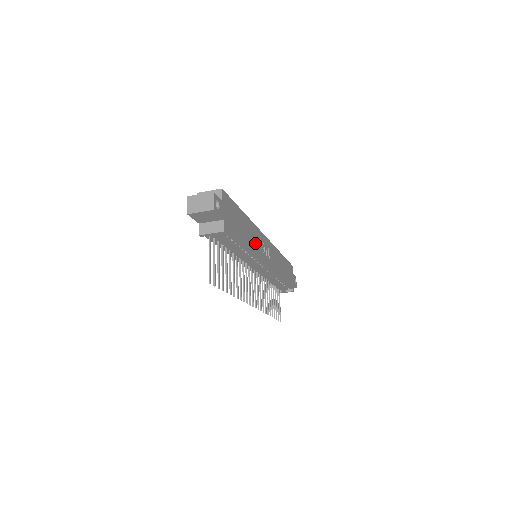
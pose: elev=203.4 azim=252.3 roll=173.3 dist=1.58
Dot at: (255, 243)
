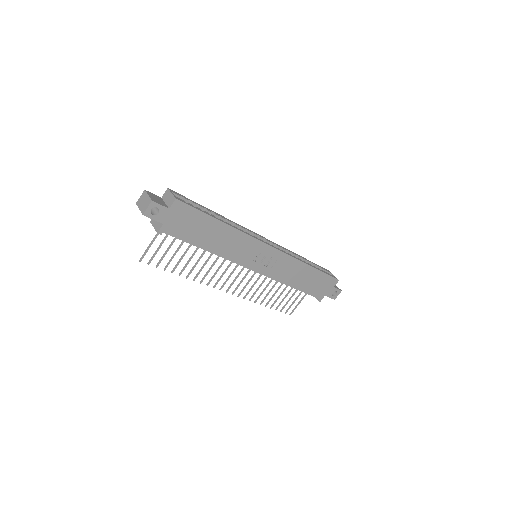
Dot at: (235, 249)
